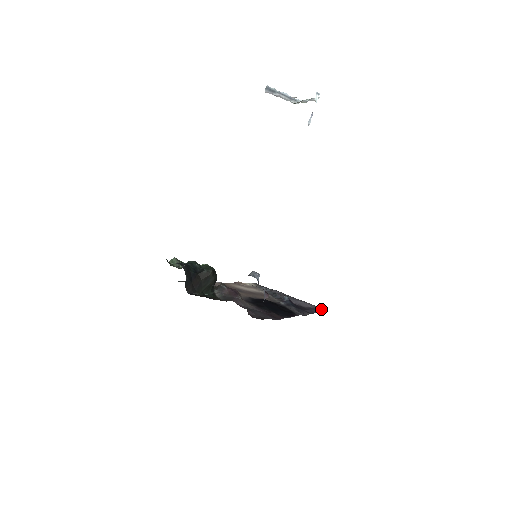
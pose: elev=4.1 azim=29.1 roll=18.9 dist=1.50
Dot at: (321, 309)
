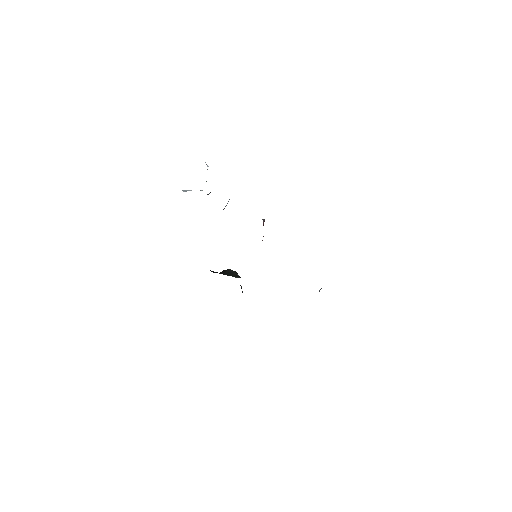
Dot at: occluded
